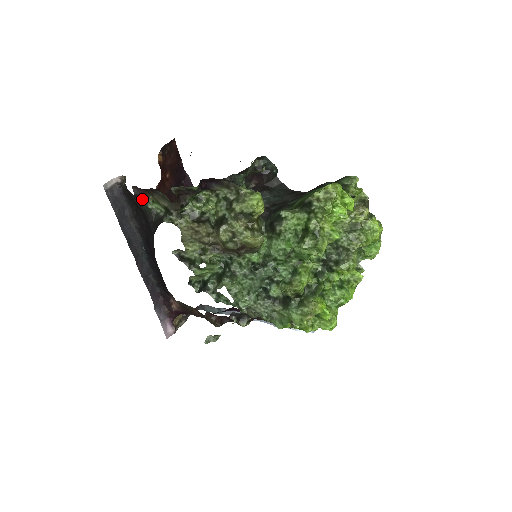
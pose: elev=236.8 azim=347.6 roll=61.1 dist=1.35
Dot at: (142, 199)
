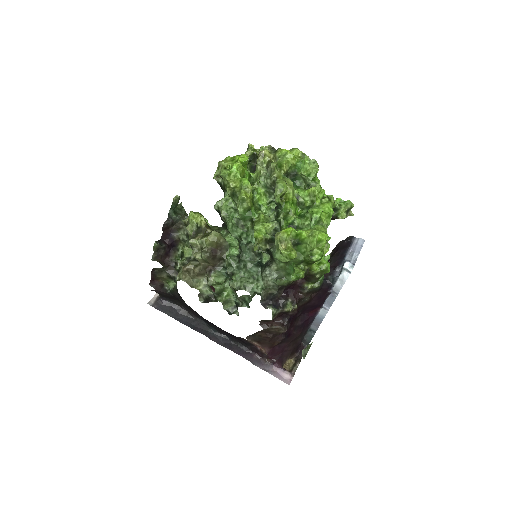
Dot at: (165, 289)
